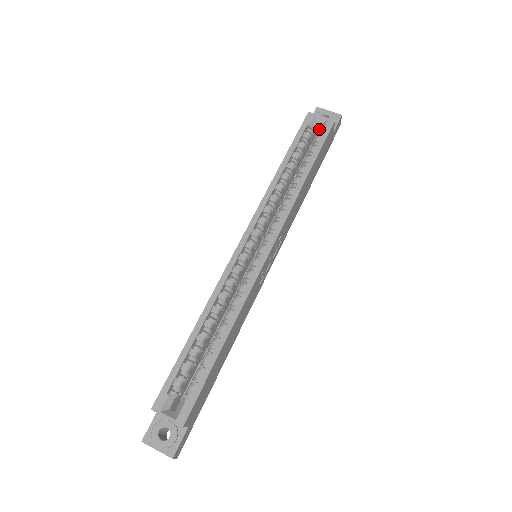
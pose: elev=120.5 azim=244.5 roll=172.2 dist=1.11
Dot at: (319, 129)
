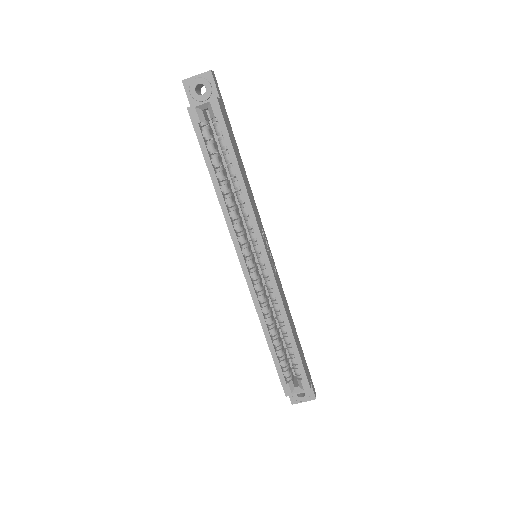
Dot at: (210, 116)
